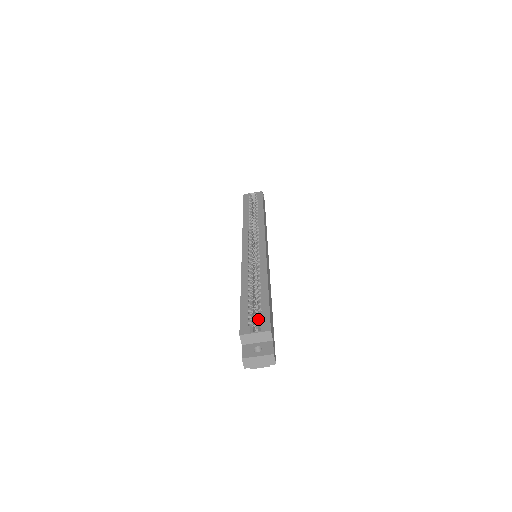
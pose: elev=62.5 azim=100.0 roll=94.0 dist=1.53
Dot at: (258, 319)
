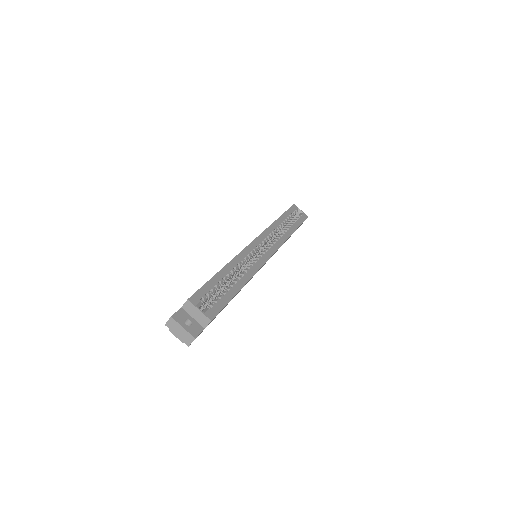
Dot at: (211, 302)
